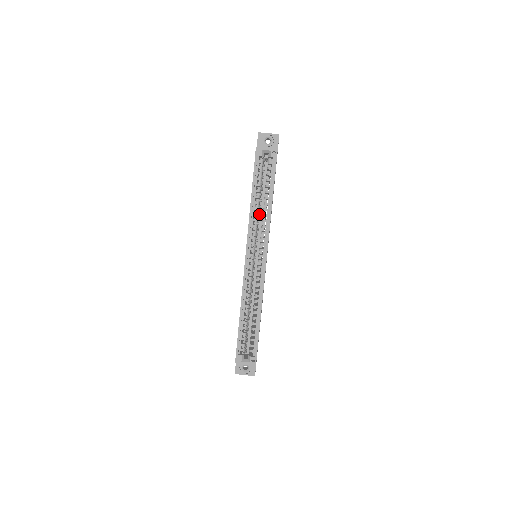
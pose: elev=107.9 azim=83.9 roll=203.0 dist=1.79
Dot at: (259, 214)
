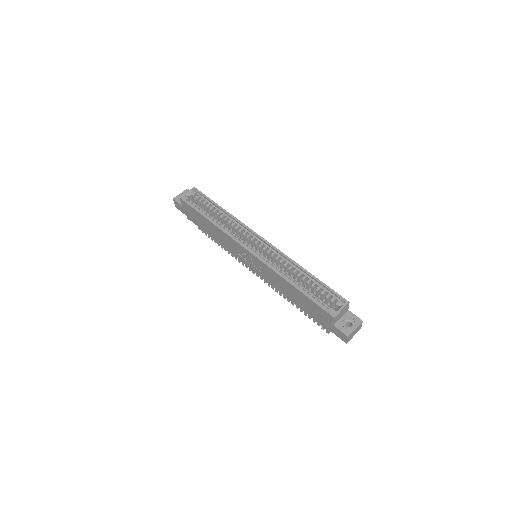
Dot at: occluded
